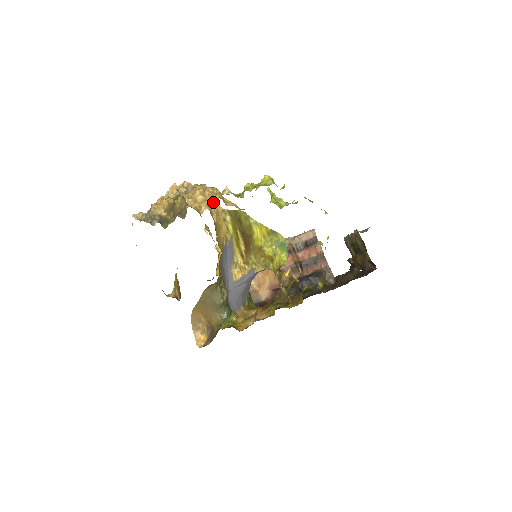
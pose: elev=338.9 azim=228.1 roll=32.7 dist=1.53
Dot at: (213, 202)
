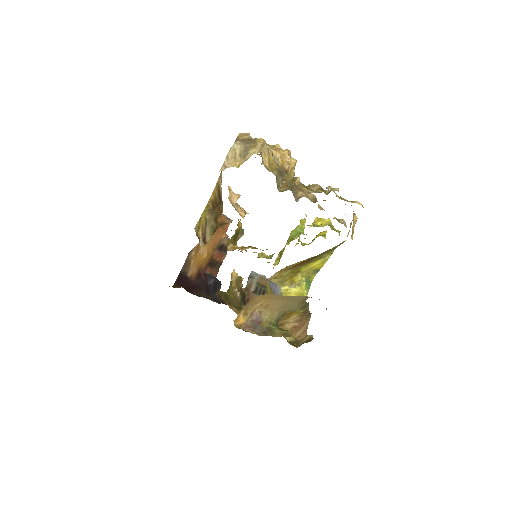
Dot at: occluded
